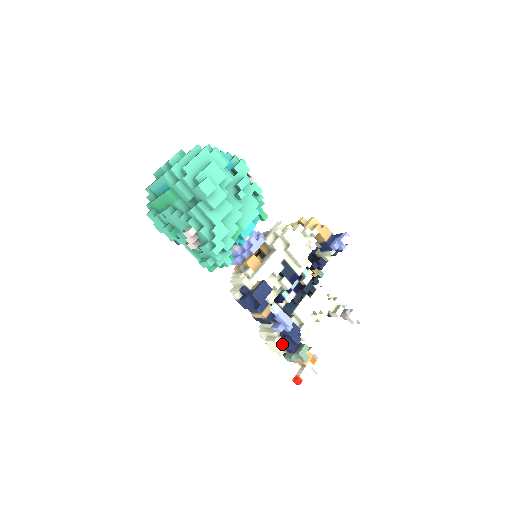
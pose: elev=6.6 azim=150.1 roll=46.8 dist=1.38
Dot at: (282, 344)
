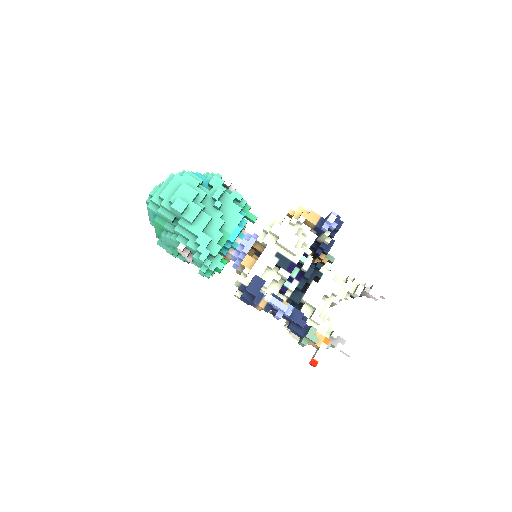
Dot at: (291, 331)
